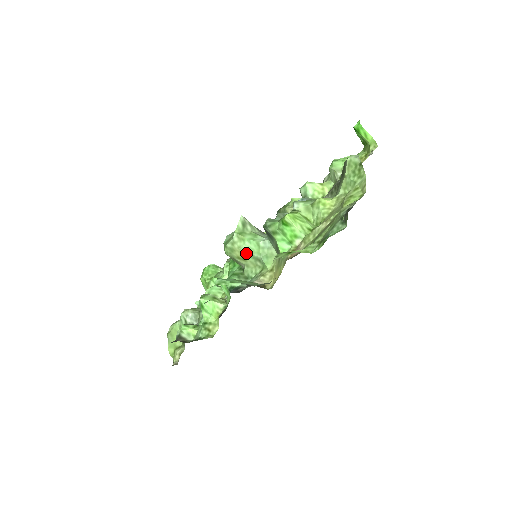
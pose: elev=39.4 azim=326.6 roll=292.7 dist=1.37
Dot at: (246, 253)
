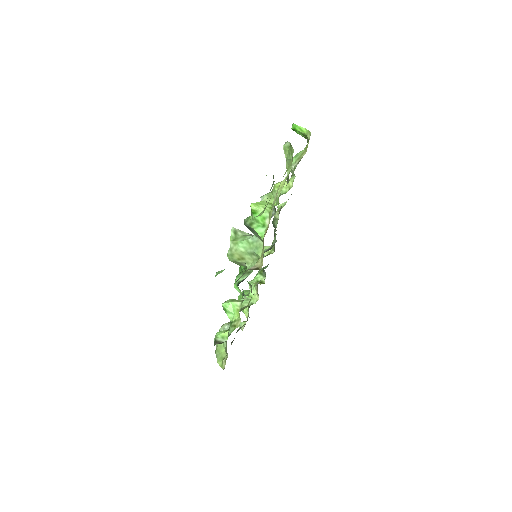
Dot at: (242, 252)
